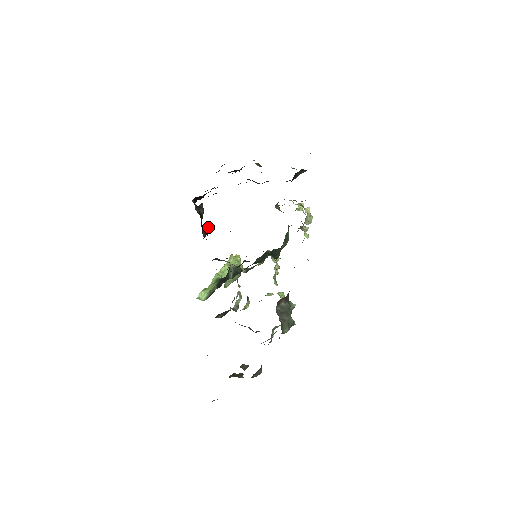
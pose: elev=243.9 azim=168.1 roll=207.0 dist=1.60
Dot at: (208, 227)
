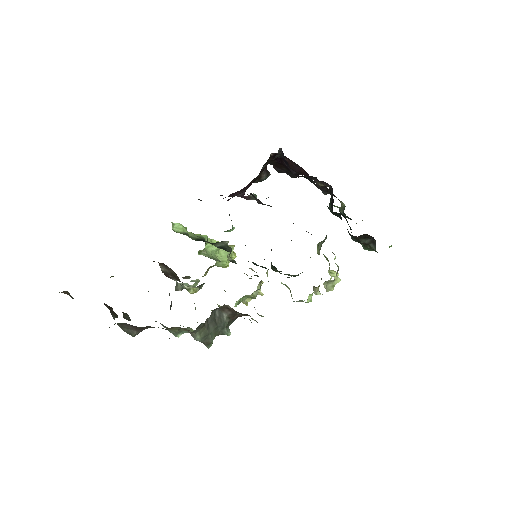
Dot at: (251, 195)
